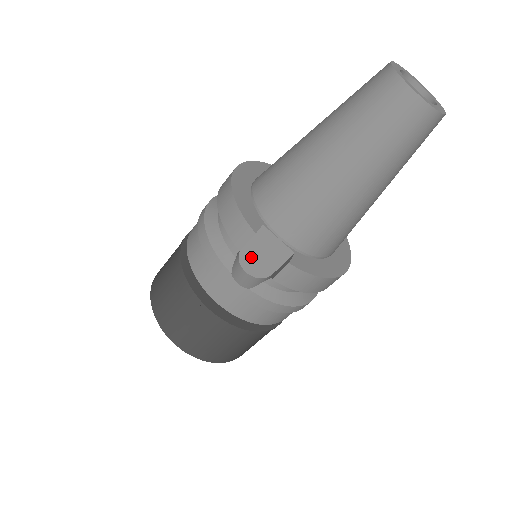
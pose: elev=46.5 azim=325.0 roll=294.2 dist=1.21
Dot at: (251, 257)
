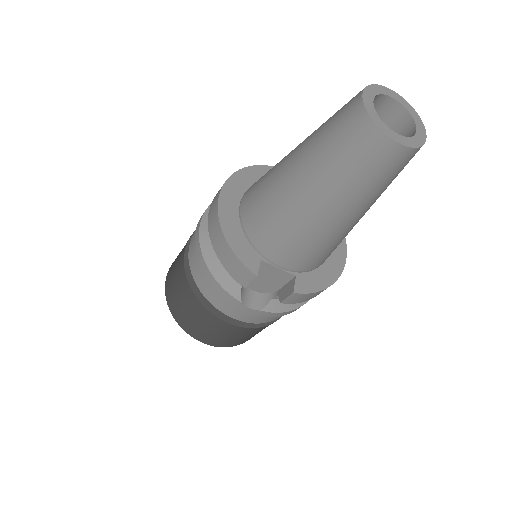
Dot at: (255, 281)
